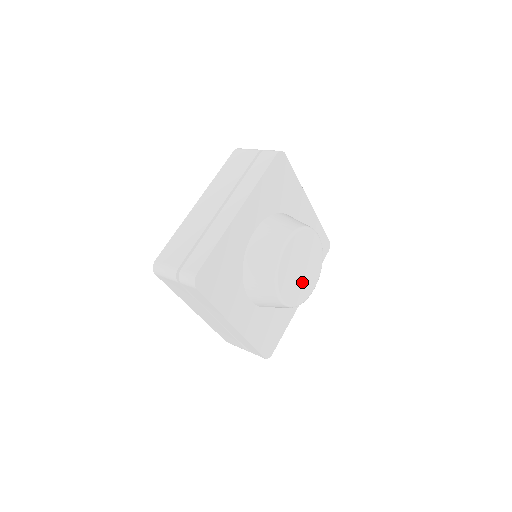
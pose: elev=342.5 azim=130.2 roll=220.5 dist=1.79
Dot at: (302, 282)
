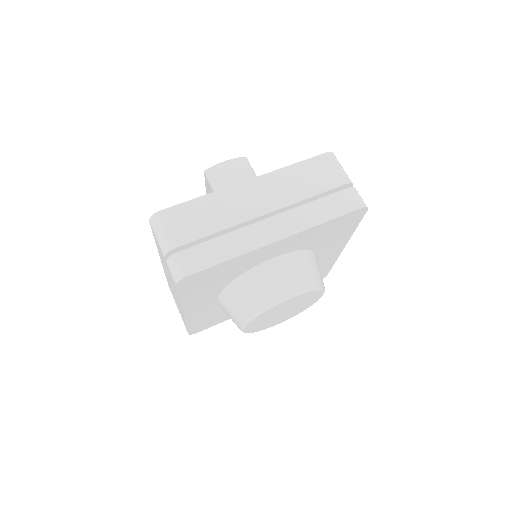
Dot at: (296, 309)
